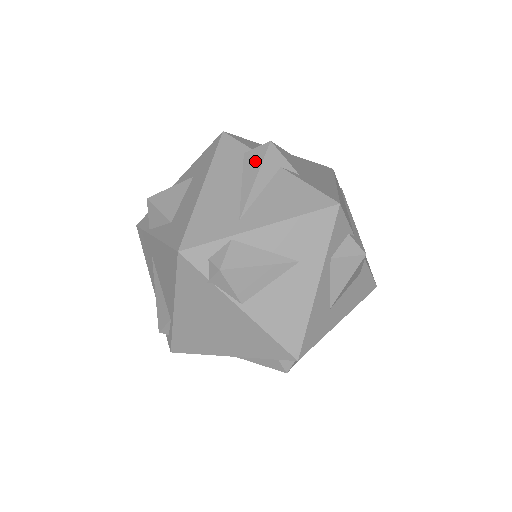
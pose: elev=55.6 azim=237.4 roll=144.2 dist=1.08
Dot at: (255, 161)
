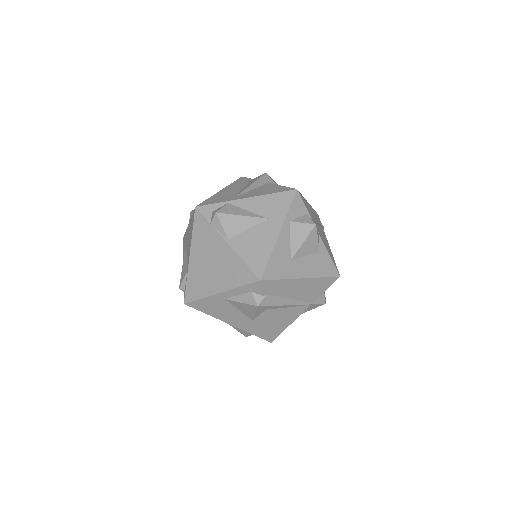
Dot at: (254, 180)
